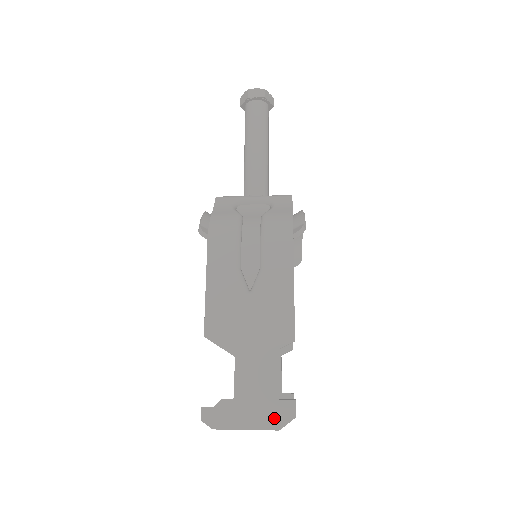
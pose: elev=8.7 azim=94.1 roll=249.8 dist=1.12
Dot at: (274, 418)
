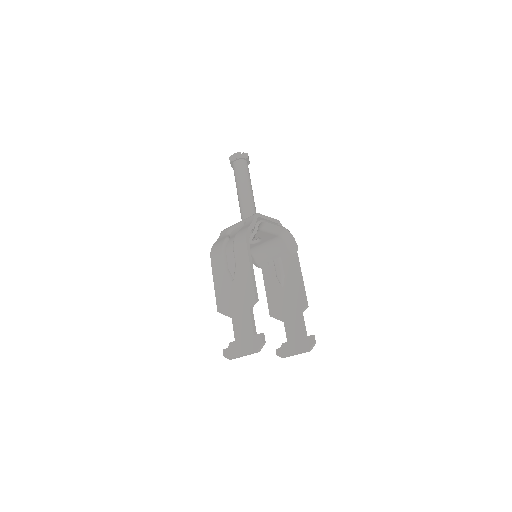
Dot at: (253, 346)
